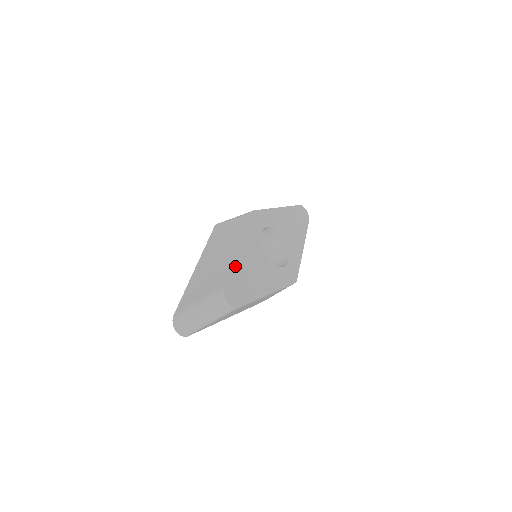
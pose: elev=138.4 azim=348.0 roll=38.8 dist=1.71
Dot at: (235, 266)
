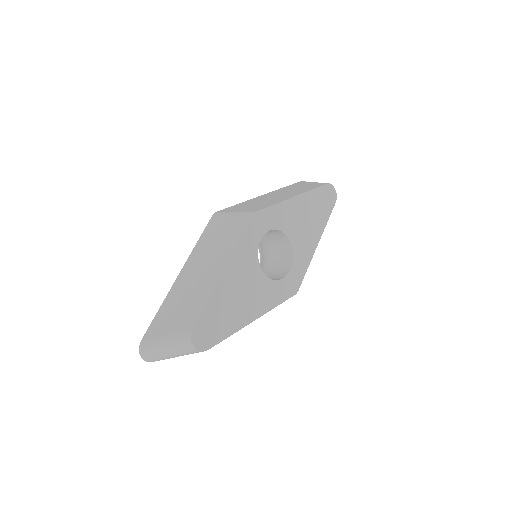
Dot at: (213, 297)
